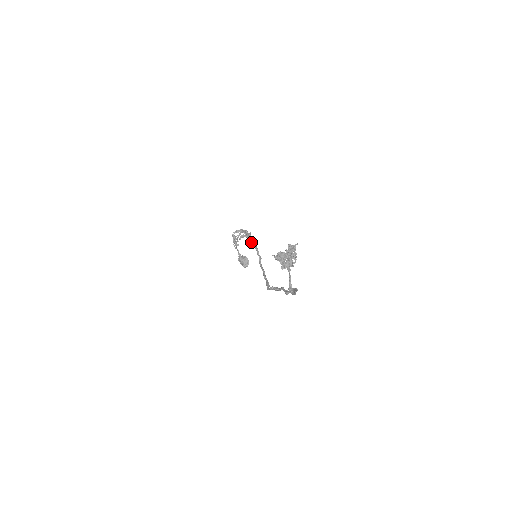
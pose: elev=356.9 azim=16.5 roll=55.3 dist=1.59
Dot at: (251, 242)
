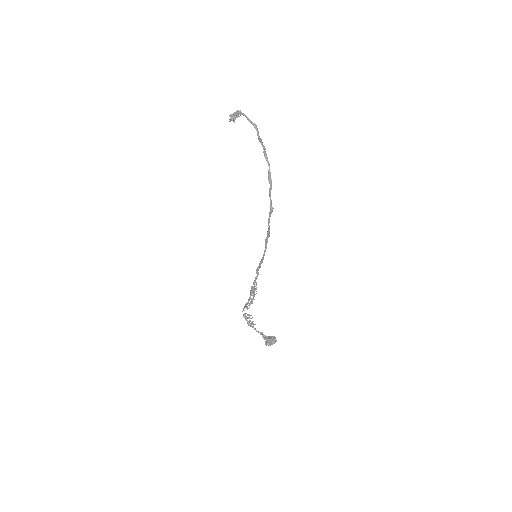
Dot at: (256, 289)
